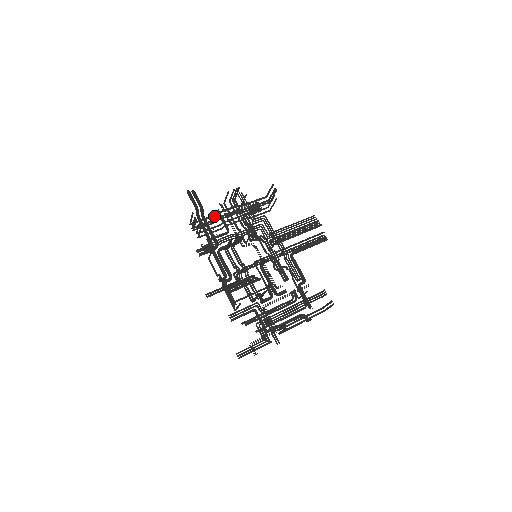
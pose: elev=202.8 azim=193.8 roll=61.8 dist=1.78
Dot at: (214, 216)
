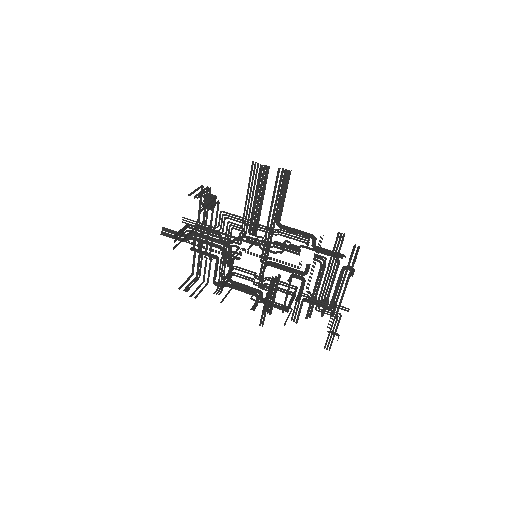
Dot at: occluded
